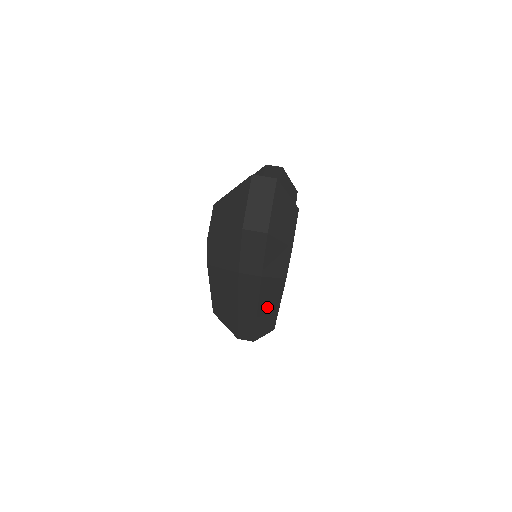
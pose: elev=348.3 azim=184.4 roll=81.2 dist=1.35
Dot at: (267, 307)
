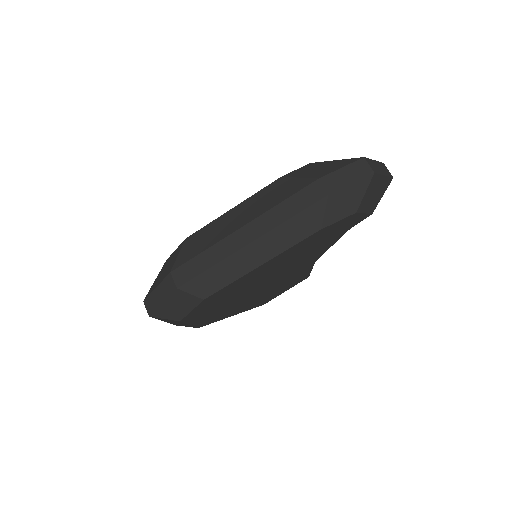
Dot at: (264, 247)
